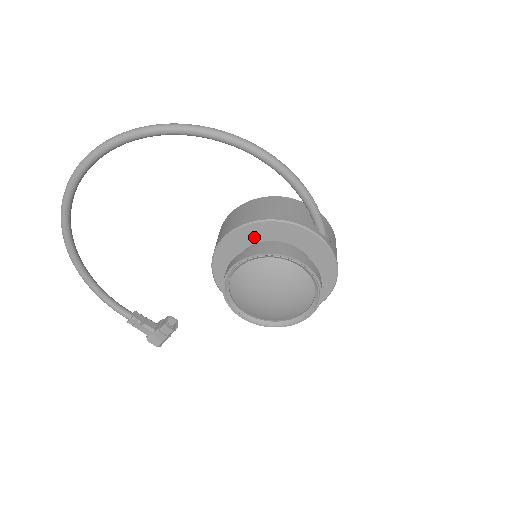
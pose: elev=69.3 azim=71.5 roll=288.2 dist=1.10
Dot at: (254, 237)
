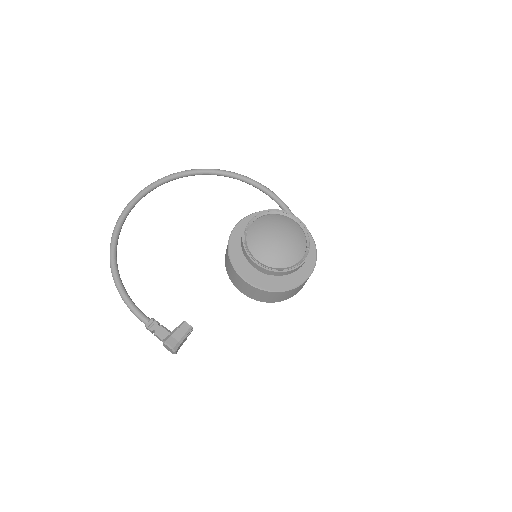
Dot at: occluded
